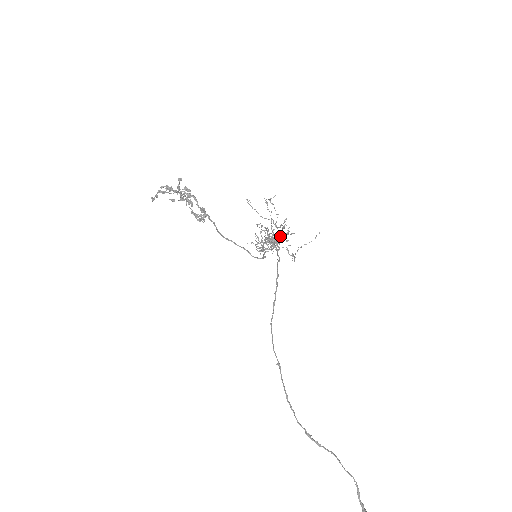
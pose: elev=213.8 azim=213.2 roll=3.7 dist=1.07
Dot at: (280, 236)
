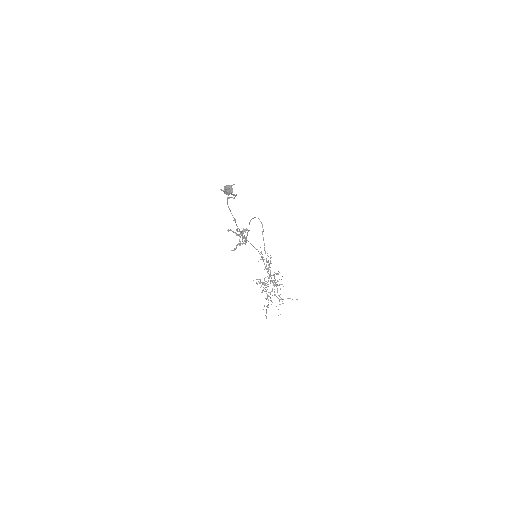
Dot at: occluded
